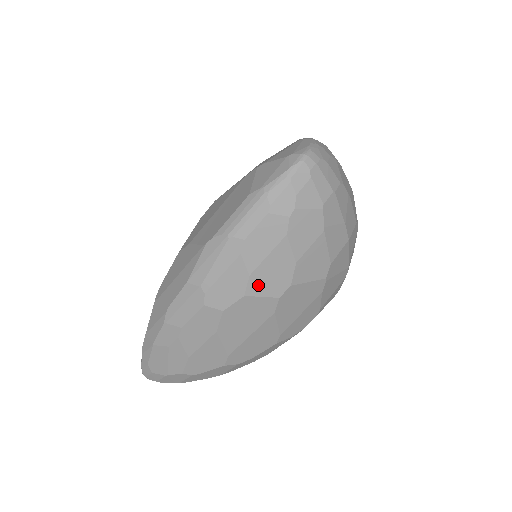
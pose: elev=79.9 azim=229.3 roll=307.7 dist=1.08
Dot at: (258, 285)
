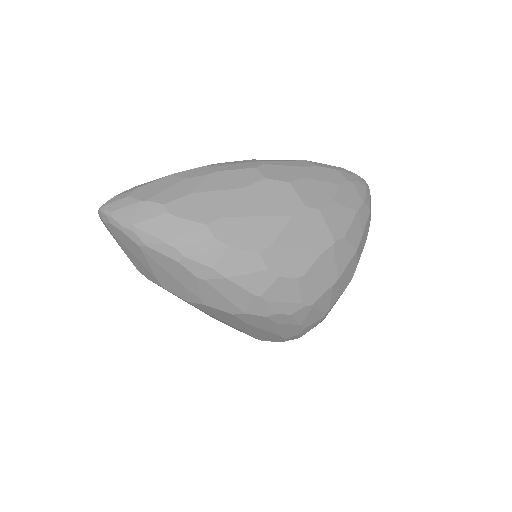
Dot at: (302, 187)
